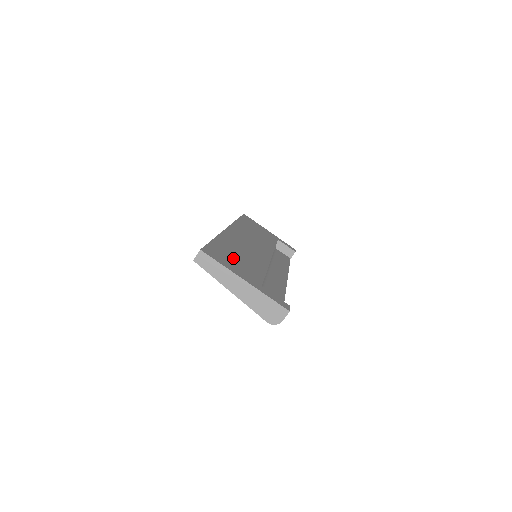
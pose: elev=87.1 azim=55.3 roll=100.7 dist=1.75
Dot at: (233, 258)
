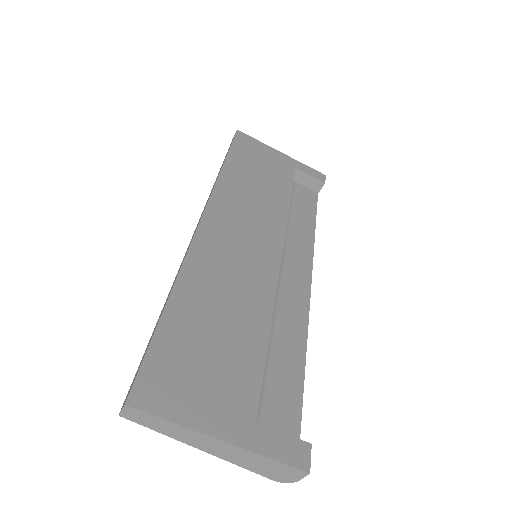
Dot at: (201, 356)
